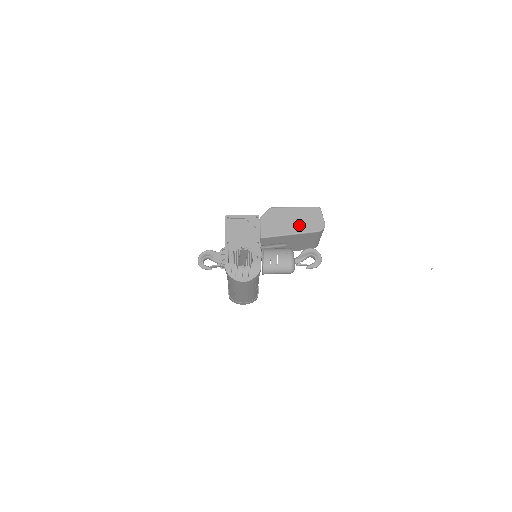
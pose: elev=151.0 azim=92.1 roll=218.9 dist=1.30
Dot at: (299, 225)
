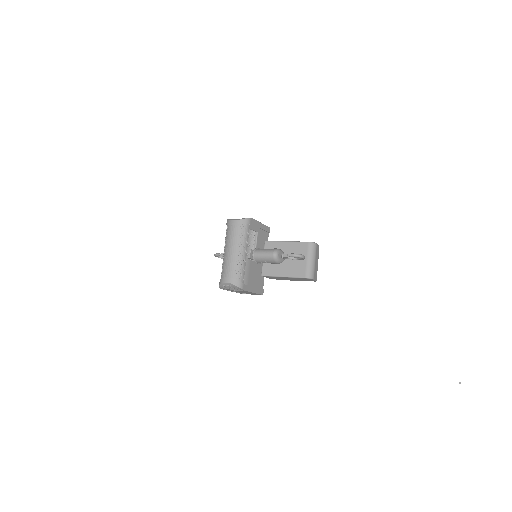
Dot at: occluded
